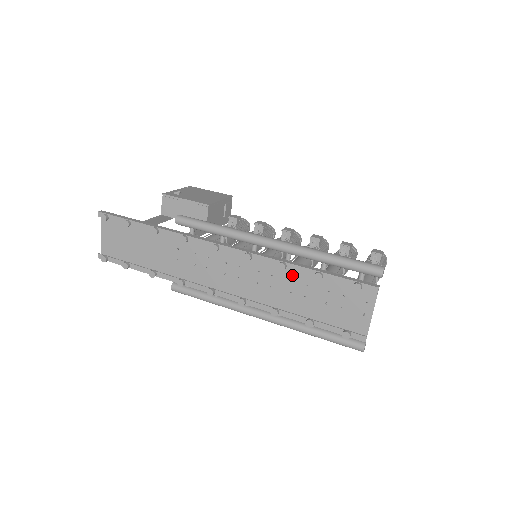
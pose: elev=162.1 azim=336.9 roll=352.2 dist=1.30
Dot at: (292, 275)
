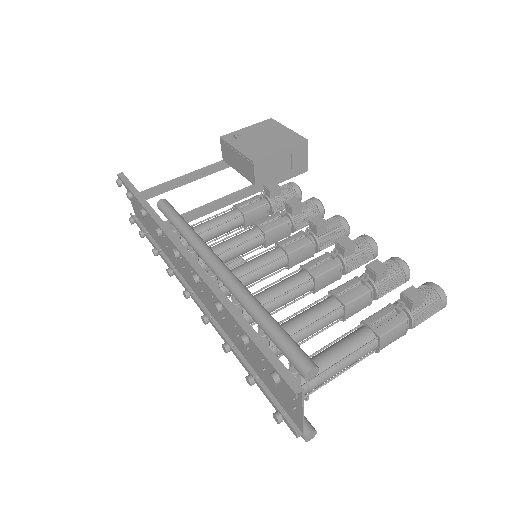
Dot at: occluded
